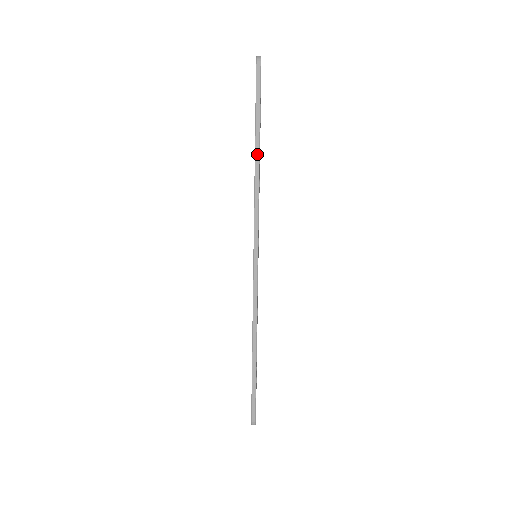
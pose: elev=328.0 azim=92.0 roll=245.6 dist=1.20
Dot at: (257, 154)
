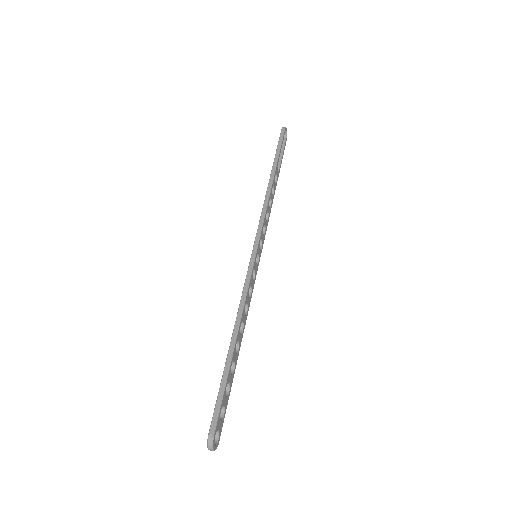
Dot at: (272, 177)
